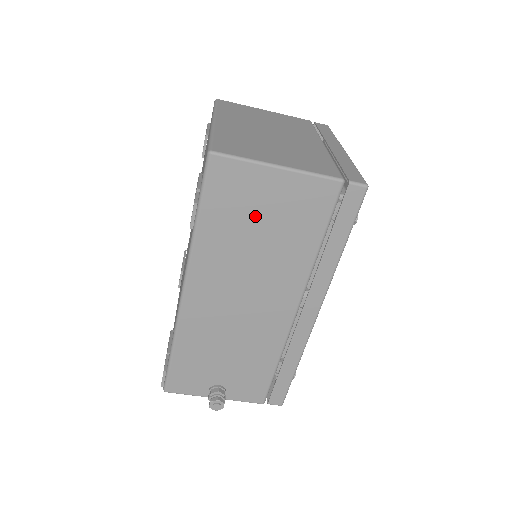
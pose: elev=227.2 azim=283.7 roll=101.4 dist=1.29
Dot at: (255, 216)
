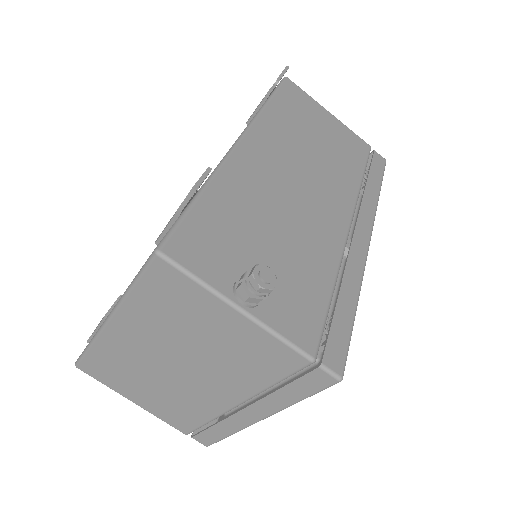
Dot at: (314, 127)
